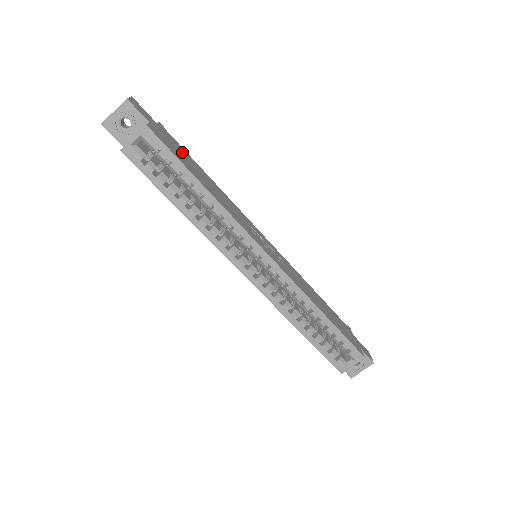
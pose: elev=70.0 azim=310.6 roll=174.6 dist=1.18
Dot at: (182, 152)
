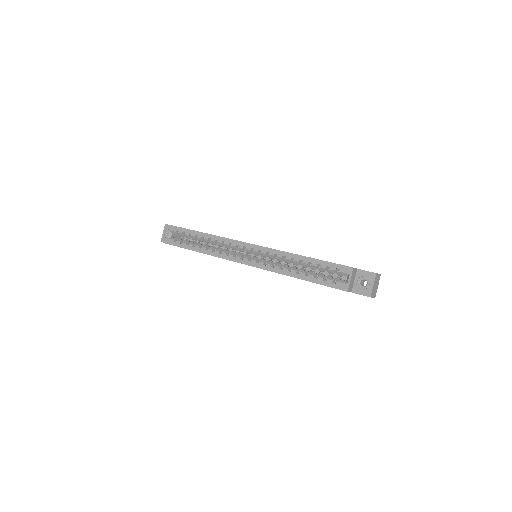
Dot at: occluded
